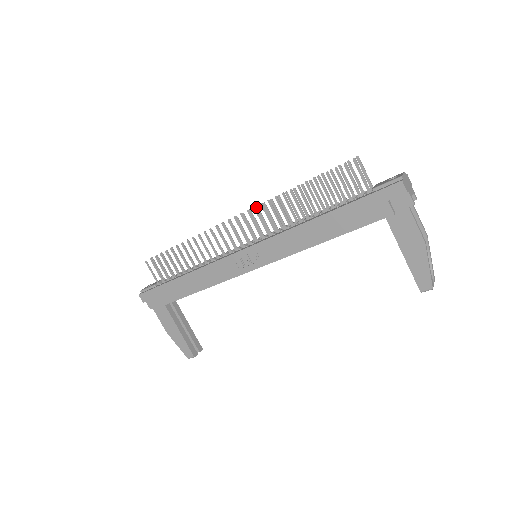
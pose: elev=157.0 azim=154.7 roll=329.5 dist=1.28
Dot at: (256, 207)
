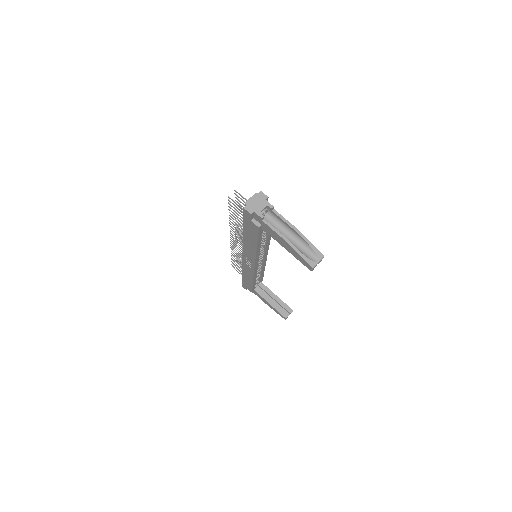
Dot at: (230, 231)
